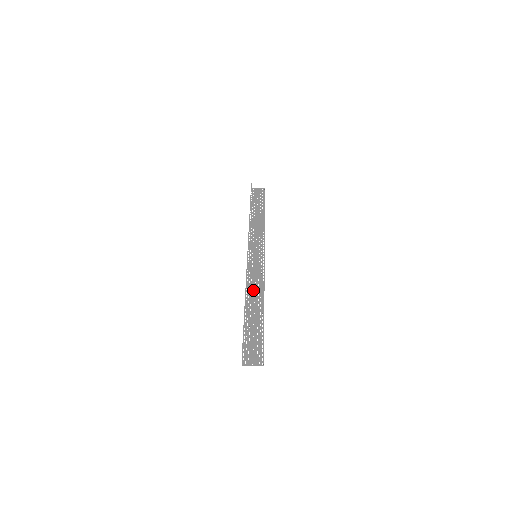
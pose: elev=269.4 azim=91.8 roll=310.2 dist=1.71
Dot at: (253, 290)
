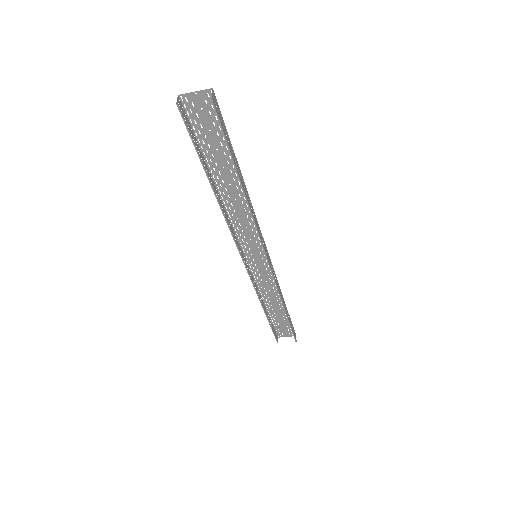
Dot at: (267, 290)
